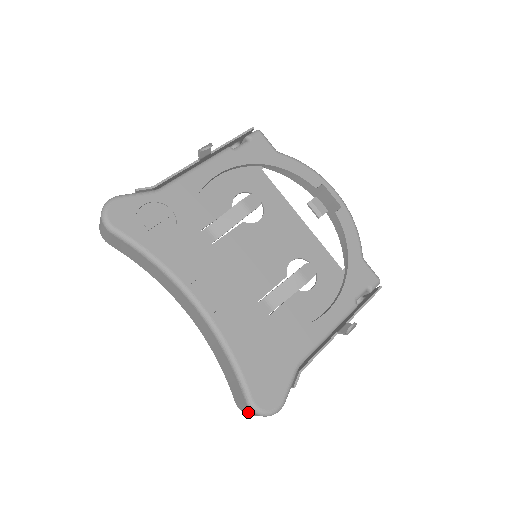
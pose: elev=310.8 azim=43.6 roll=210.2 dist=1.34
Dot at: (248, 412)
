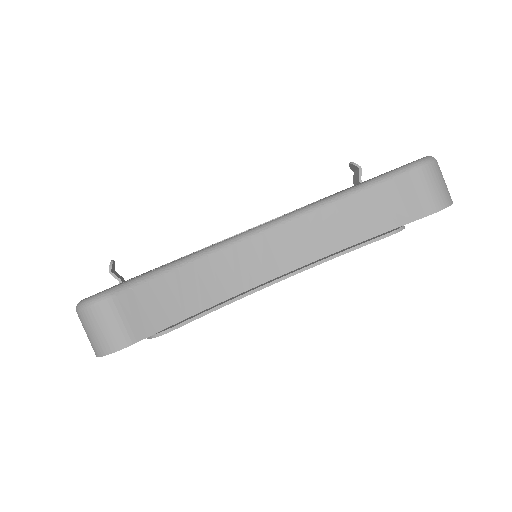
Dot at: (435, 186)
